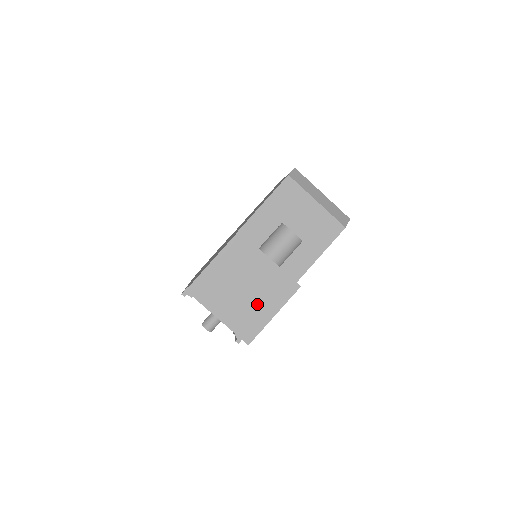
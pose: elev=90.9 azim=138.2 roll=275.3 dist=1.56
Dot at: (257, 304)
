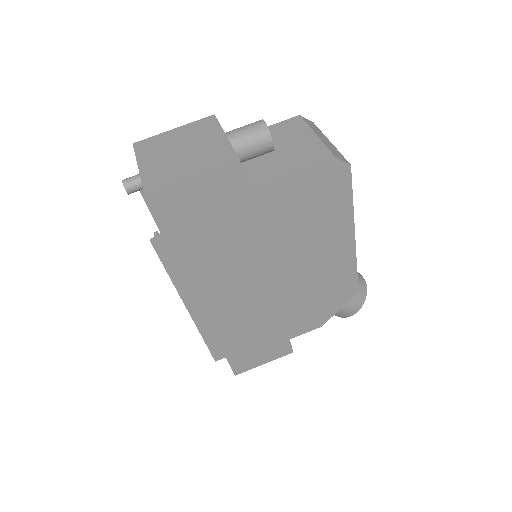
Dot at: (184, 165)
